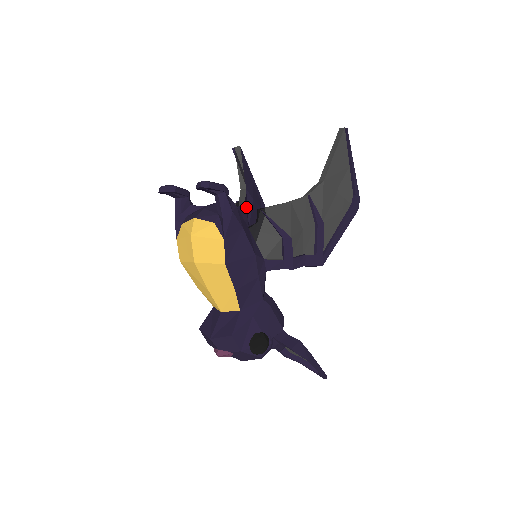
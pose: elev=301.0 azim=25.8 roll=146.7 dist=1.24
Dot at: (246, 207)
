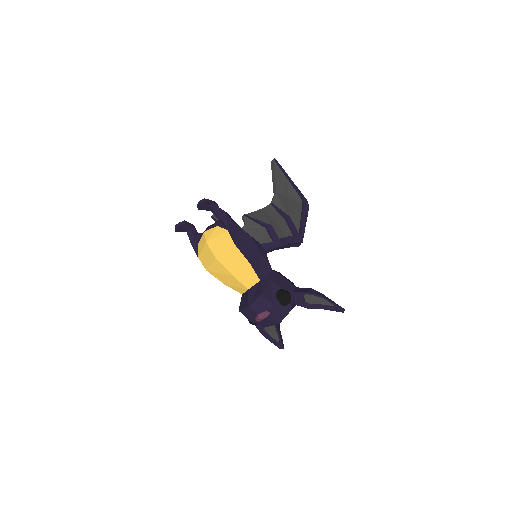
Dot at: occluded
